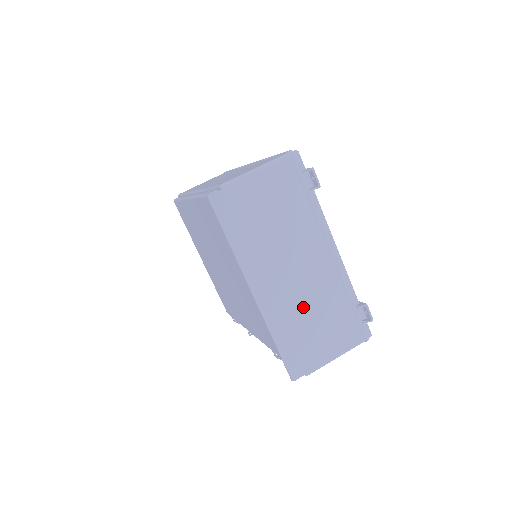
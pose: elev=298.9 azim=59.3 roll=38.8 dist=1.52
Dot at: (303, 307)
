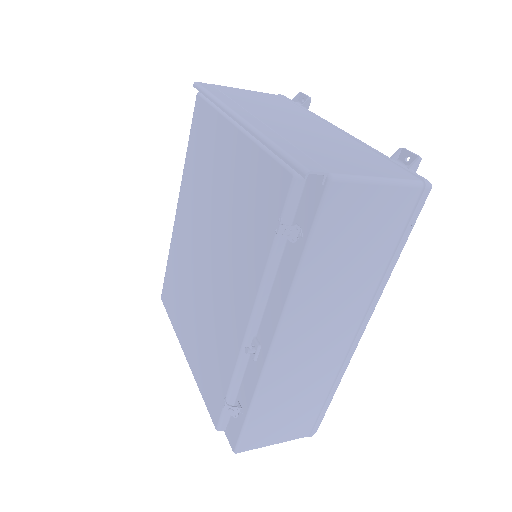
Dot at: (309, 139)
